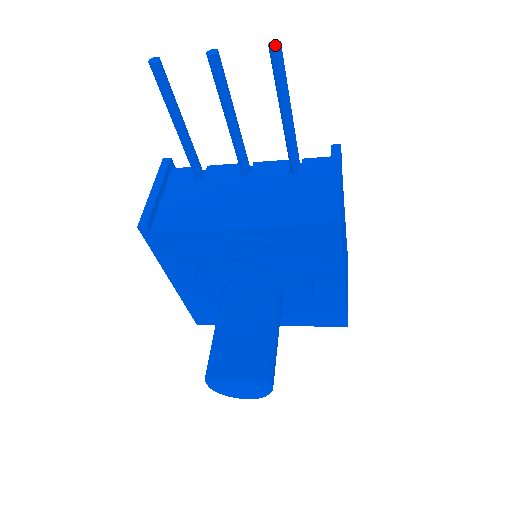
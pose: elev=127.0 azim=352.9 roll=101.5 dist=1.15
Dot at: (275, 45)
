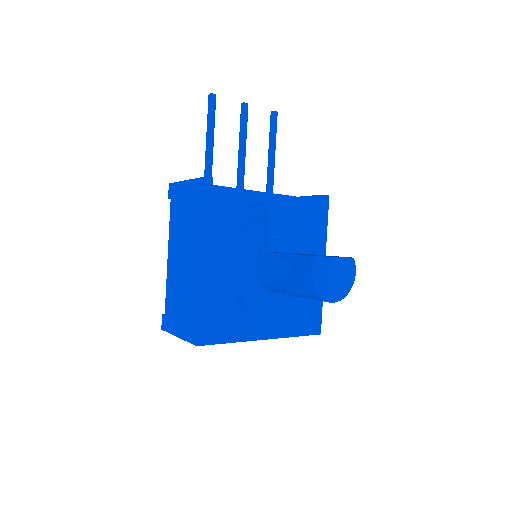
Dot at: (276, 111)
